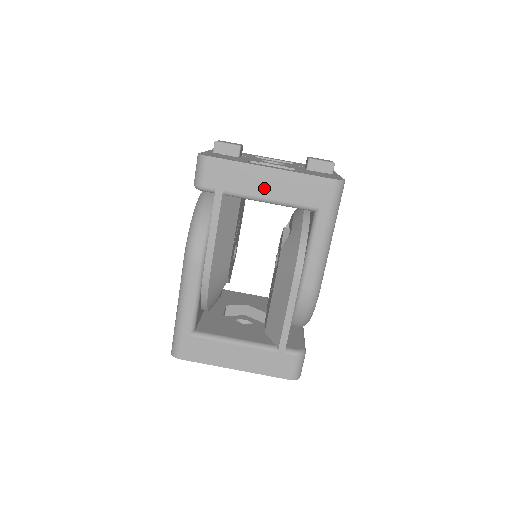
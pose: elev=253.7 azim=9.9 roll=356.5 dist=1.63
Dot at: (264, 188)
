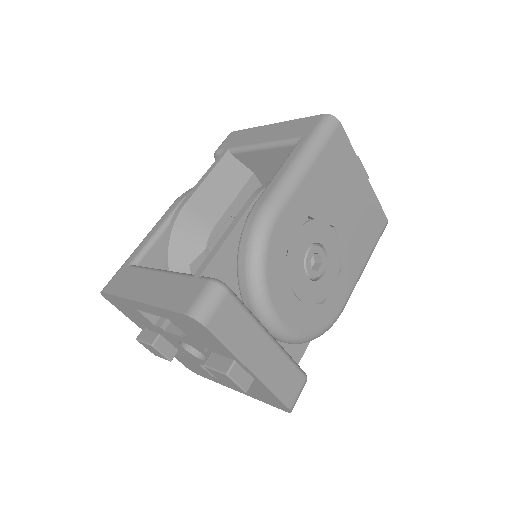
Dot at: (261, 137)
